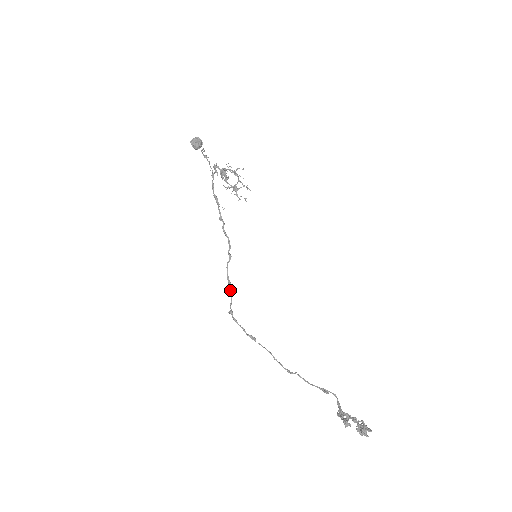
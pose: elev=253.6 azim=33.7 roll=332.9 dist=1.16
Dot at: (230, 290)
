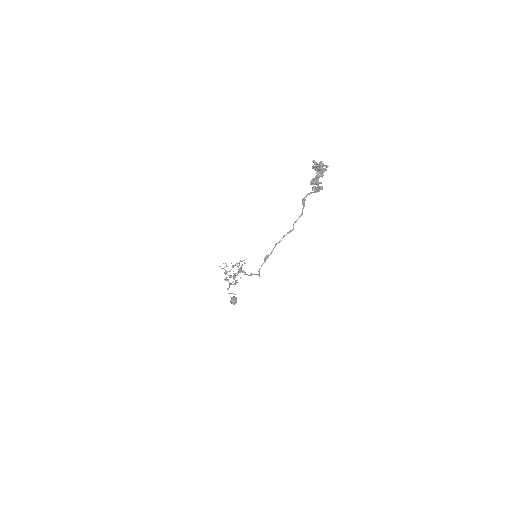
Dot at: occluded
